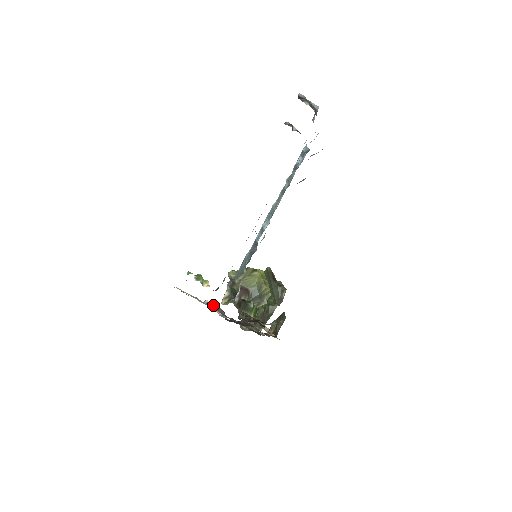
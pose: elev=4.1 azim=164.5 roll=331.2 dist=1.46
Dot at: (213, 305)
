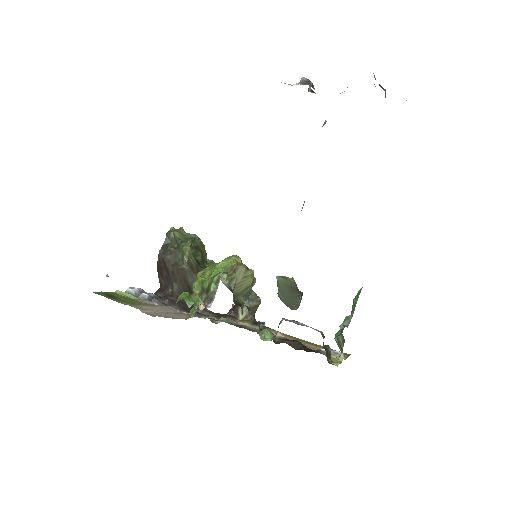
Dot at: (152, 297)
